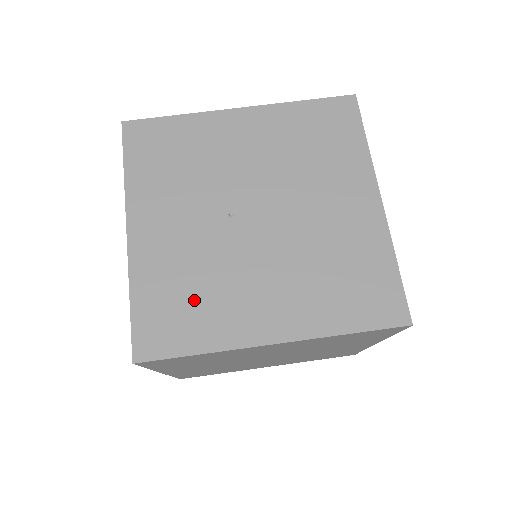
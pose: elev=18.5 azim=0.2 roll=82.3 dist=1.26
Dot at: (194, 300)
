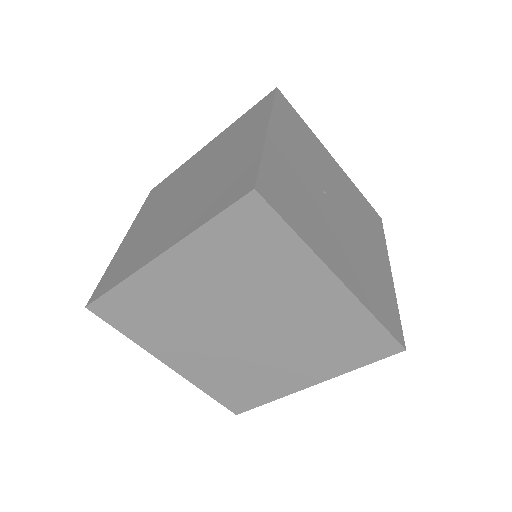
Dot at: (299, 204)
